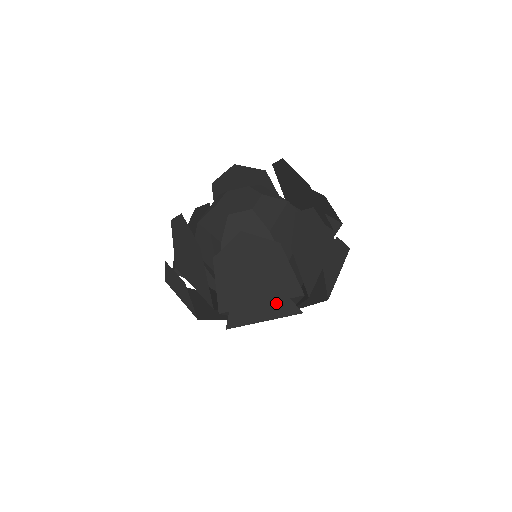
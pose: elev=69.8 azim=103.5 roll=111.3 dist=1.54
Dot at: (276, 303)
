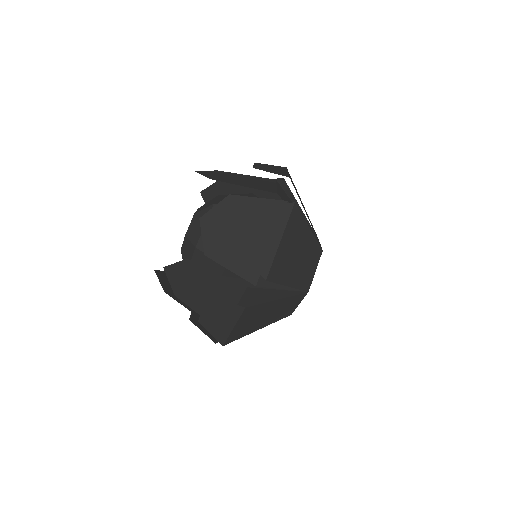
Dot at: (222, 310)
